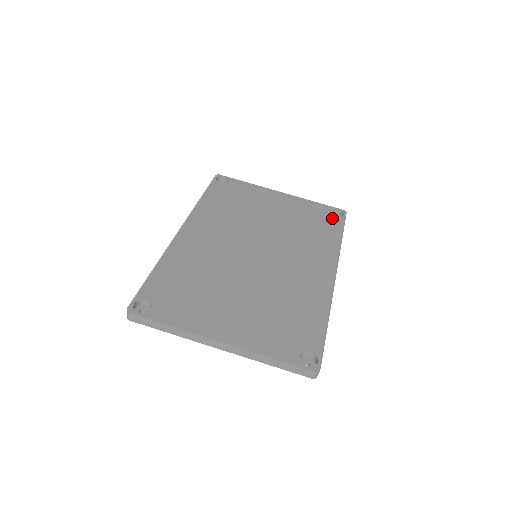
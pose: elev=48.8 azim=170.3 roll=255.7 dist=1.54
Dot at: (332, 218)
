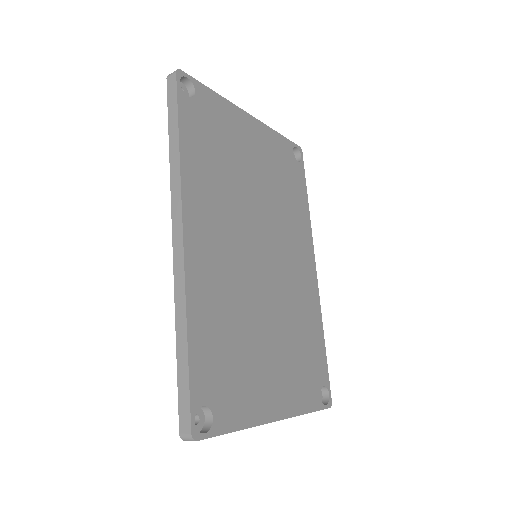
Dot at: (296, 166)
